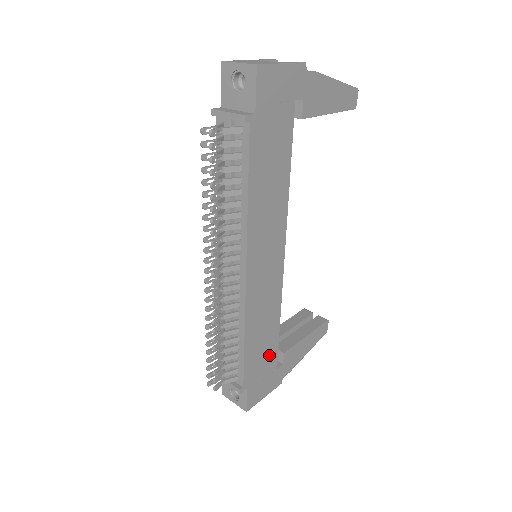
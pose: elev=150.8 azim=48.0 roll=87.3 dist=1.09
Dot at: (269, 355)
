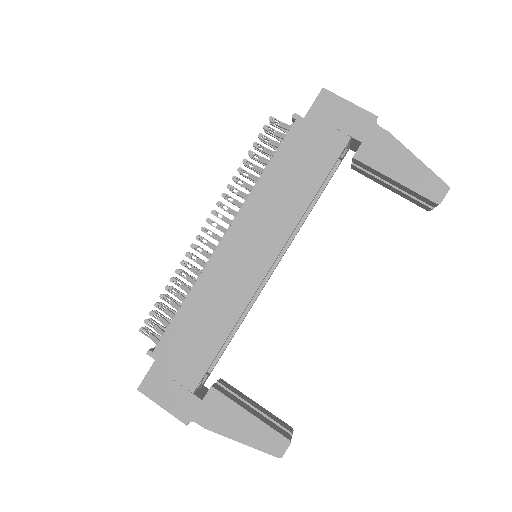
Dot at: (196, 359)
